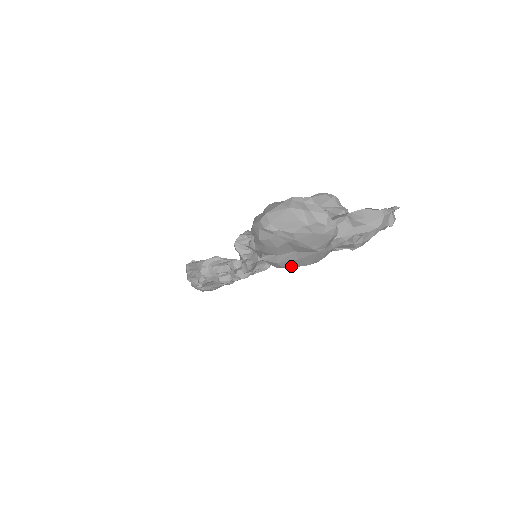
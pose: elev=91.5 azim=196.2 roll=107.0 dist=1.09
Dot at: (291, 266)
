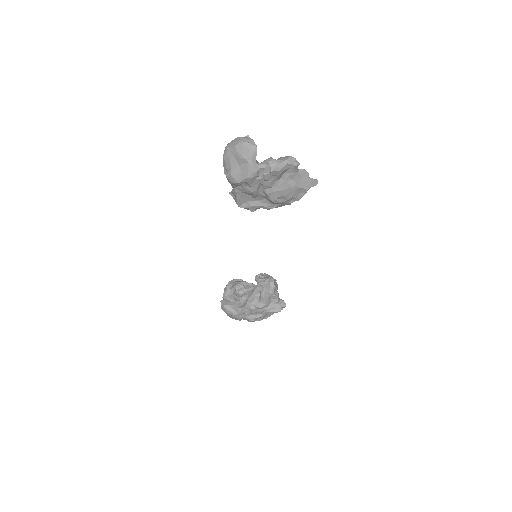
Dot at: (239, 180)
